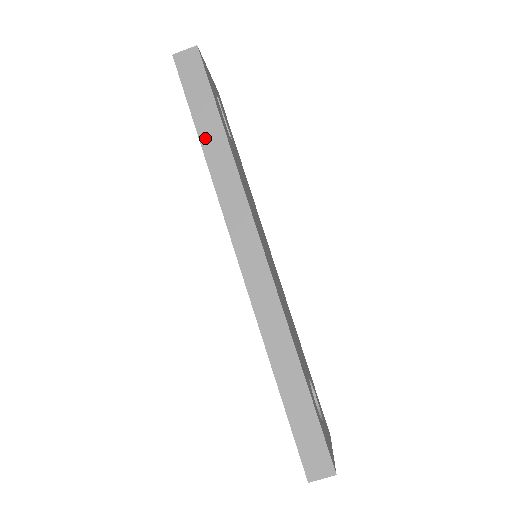
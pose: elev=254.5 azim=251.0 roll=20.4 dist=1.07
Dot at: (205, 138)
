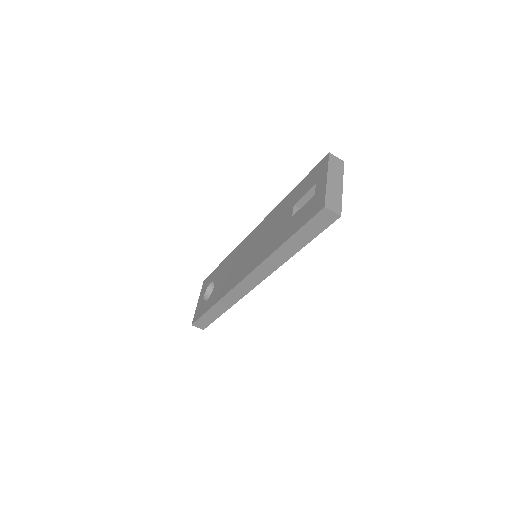
Dot at: (288, 244)
